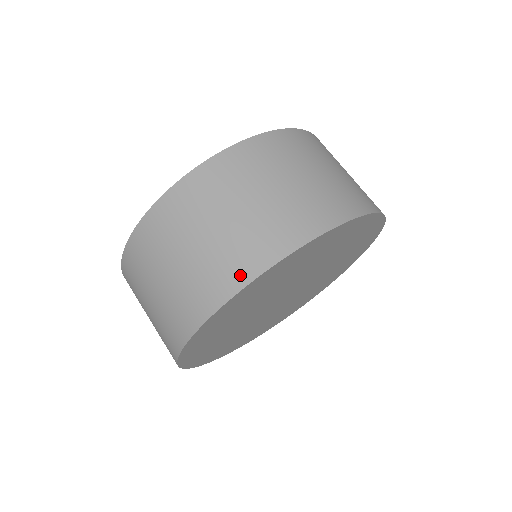
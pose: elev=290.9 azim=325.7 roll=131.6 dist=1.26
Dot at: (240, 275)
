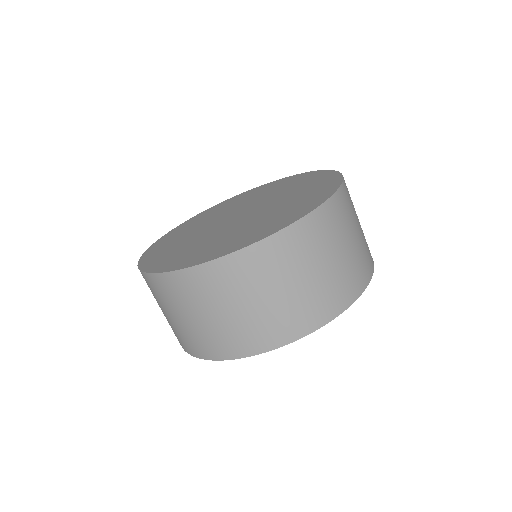
Dot at: (244, 349)
